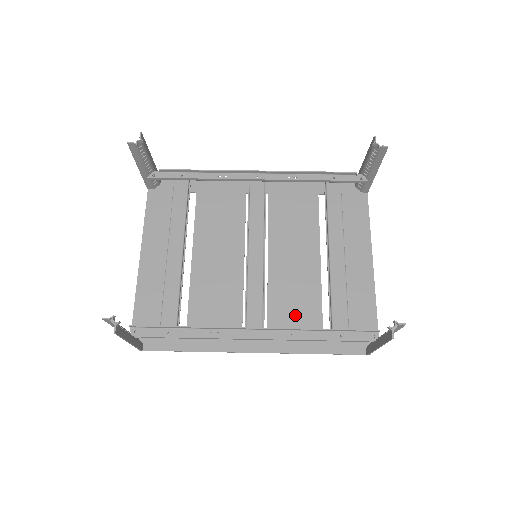
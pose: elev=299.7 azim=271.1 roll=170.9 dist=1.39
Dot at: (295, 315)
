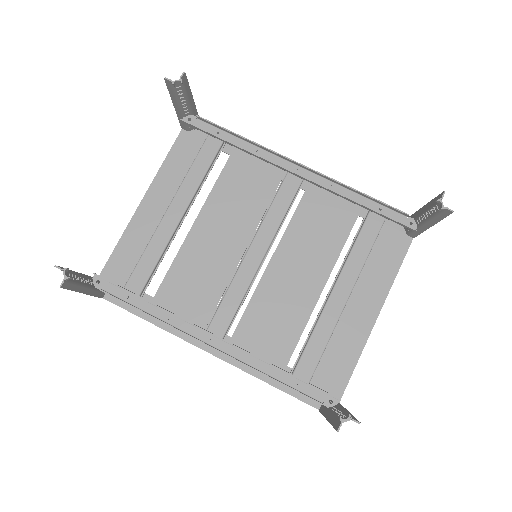
Dot at: (268, 334)
